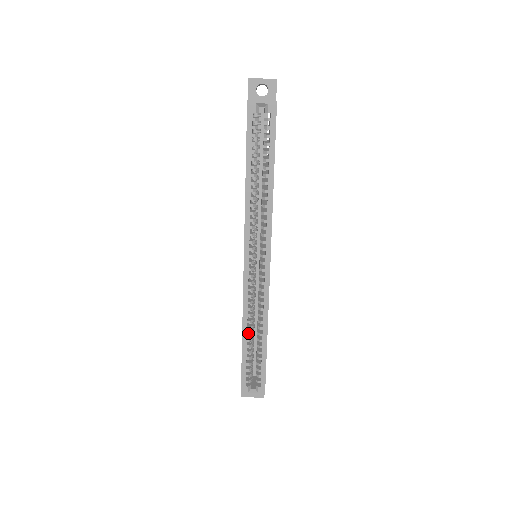
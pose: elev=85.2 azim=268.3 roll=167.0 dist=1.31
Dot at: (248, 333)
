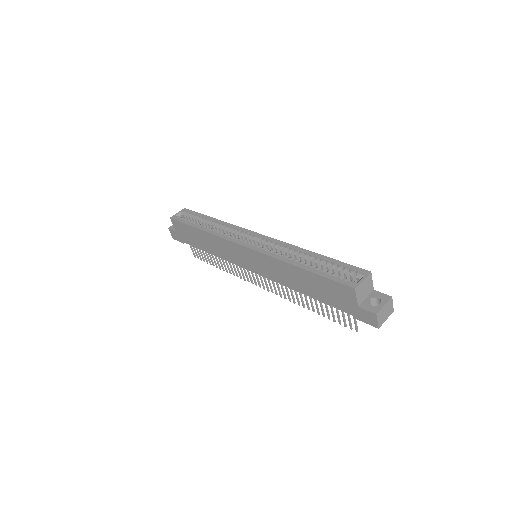
Dot at: (298, 262)
